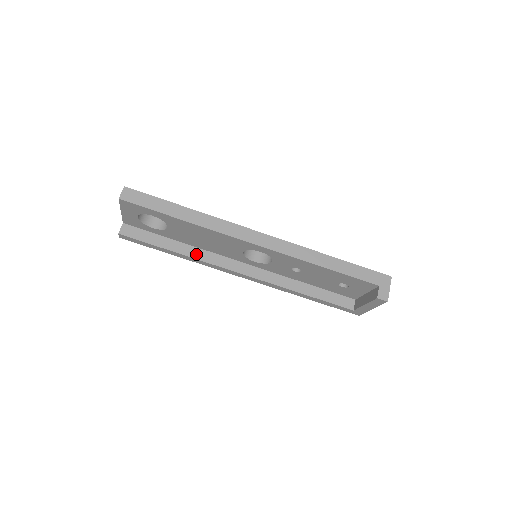
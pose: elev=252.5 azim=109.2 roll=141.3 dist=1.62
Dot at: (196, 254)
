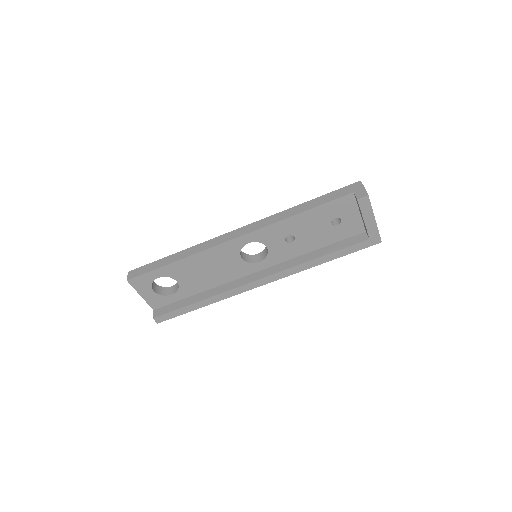
Dot at: (216, 292)
